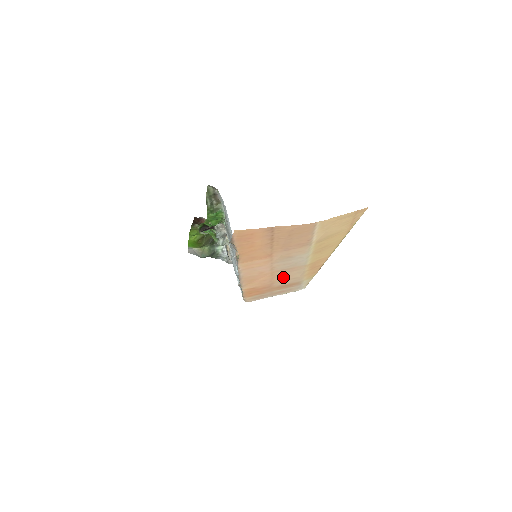
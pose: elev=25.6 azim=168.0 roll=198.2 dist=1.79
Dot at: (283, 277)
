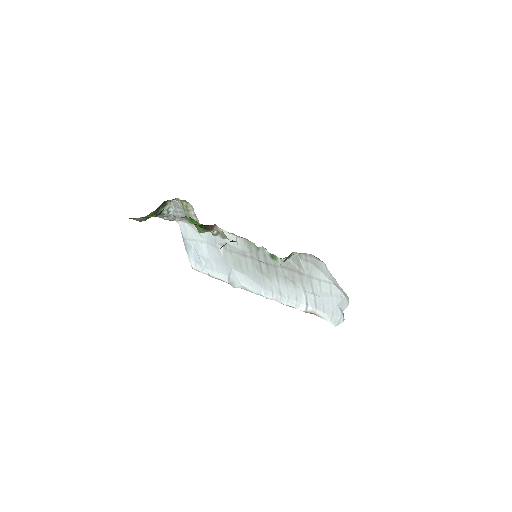
Dot at: occluded
